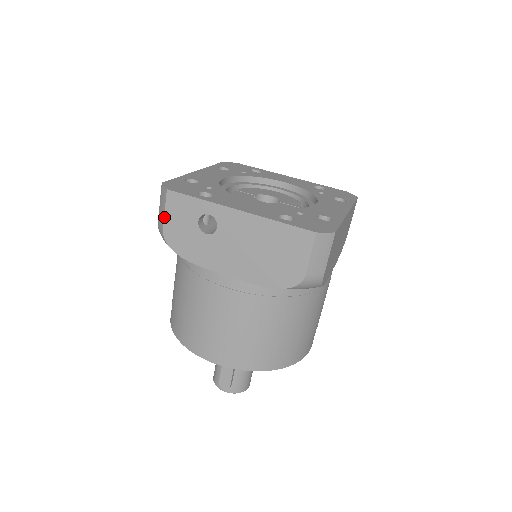
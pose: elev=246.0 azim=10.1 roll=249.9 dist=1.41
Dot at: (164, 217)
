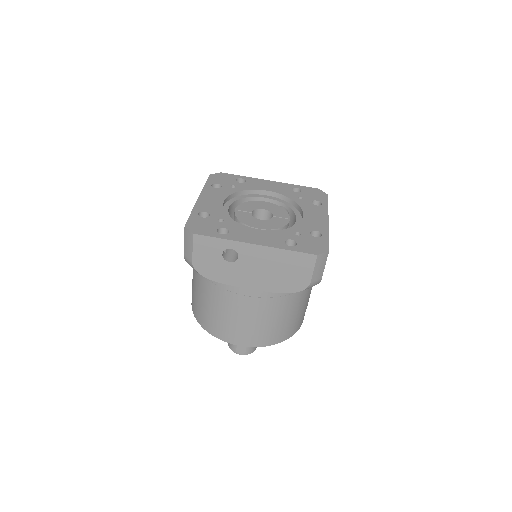
Dot at: (192, 253)
